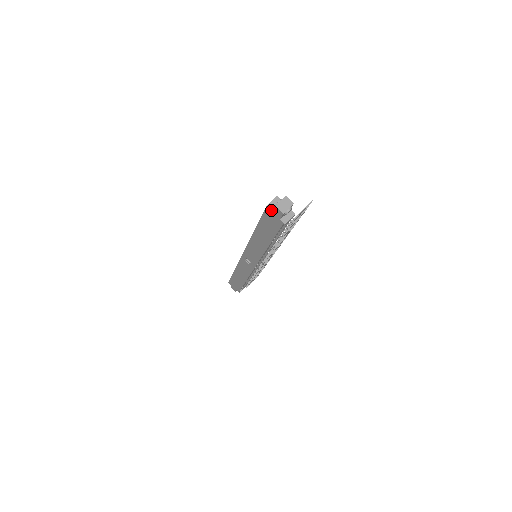
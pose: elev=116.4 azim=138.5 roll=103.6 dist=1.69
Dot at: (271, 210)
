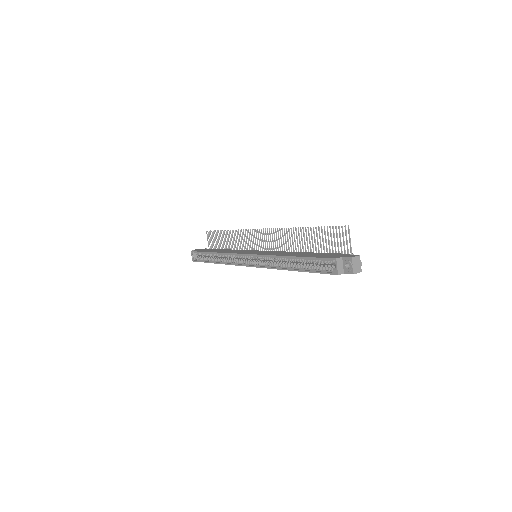
Dot at: occluded
